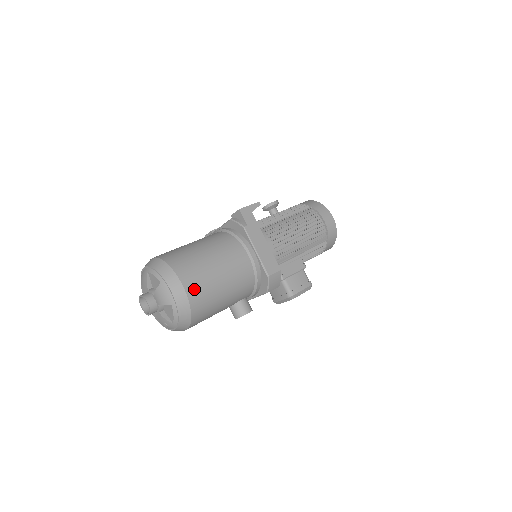
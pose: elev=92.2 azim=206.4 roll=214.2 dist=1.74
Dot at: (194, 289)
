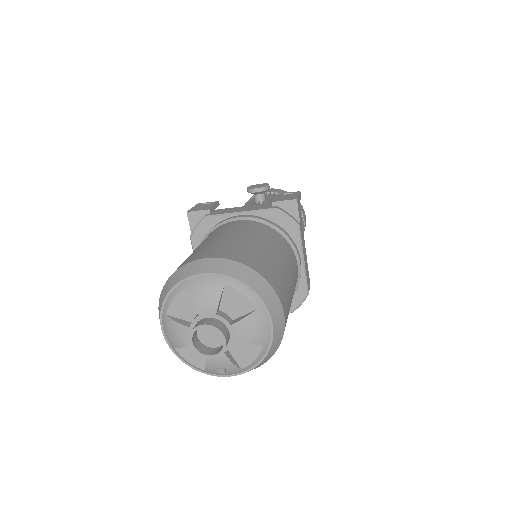
Dot at: (286, 319)
